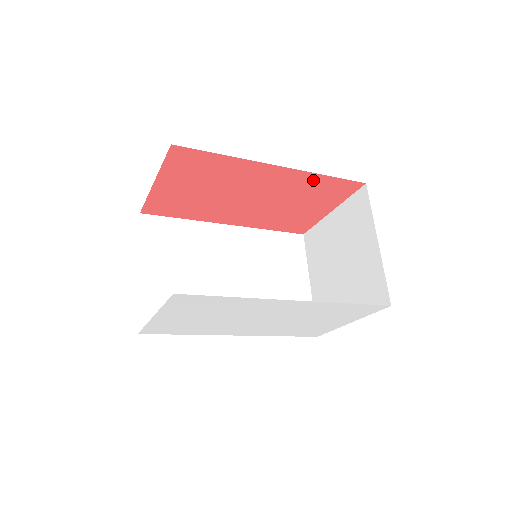
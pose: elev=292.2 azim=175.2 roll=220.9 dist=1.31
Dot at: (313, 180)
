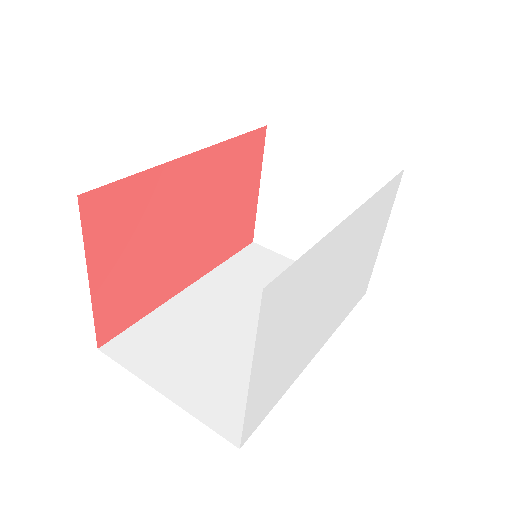
Dot at: (228, 153)
